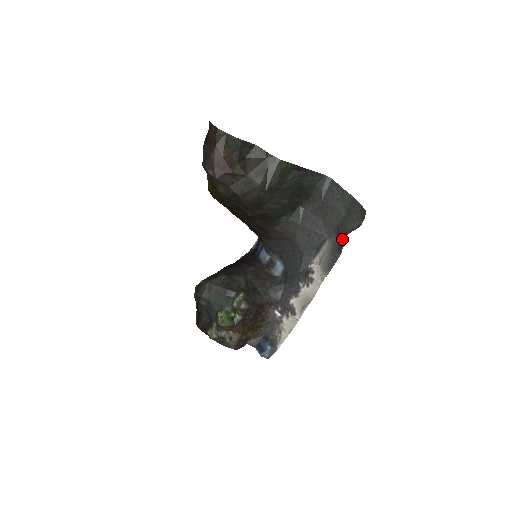
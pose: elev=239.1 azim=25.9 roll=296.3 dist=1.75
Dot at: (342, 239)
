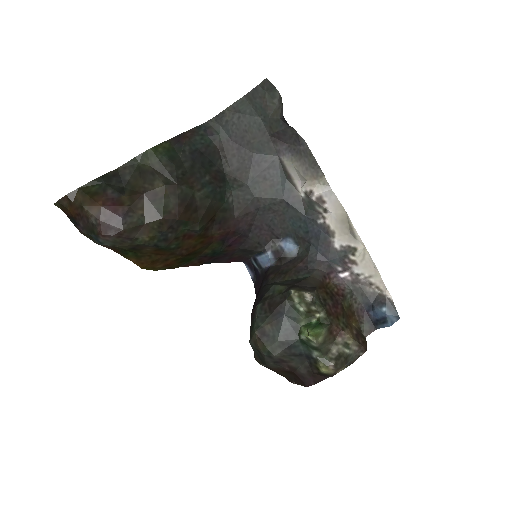
Dot at: (287, 129)
